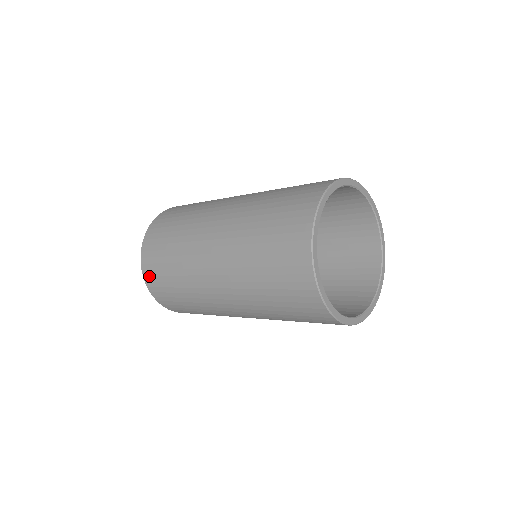
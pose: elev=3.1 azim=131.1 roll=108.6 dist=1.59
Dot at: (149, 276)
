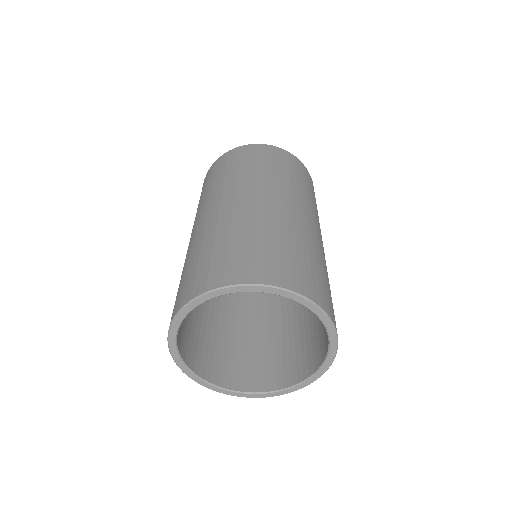
Dot at: occluded
